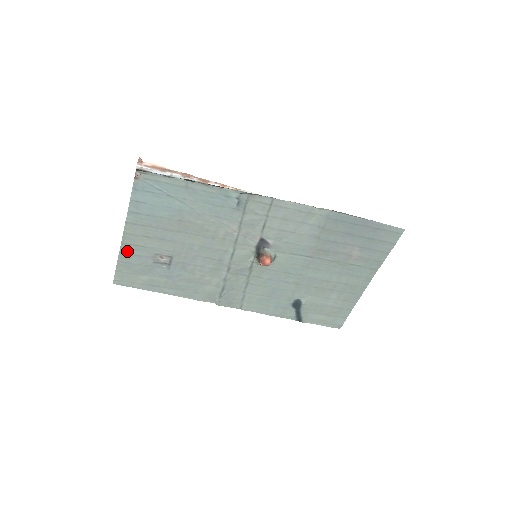
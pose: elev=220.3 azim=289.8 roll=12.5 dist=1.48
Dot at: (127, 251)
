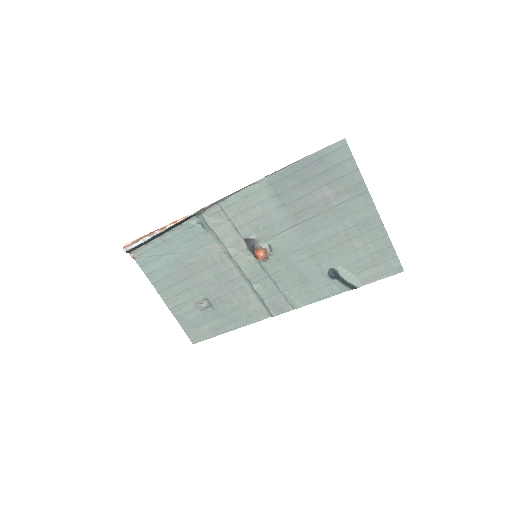
Dot at: (178, 313)
